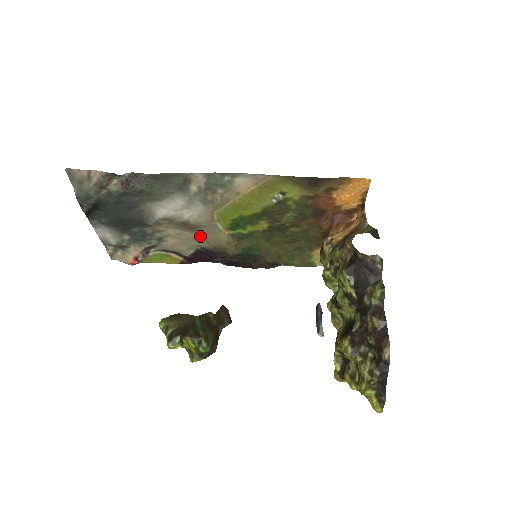
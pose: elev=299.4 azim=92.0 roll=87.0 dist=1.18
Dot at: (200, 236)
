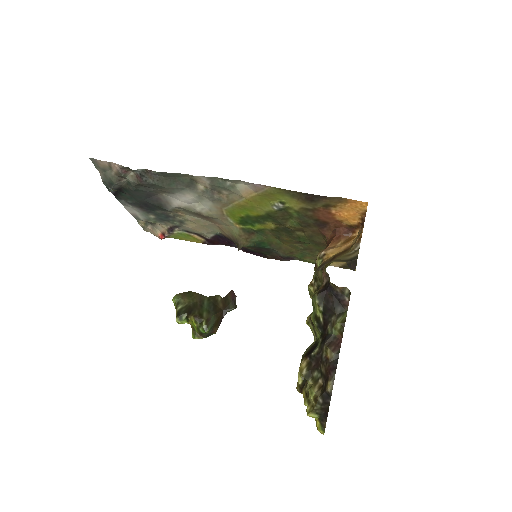
Dot at: (216, 225)
